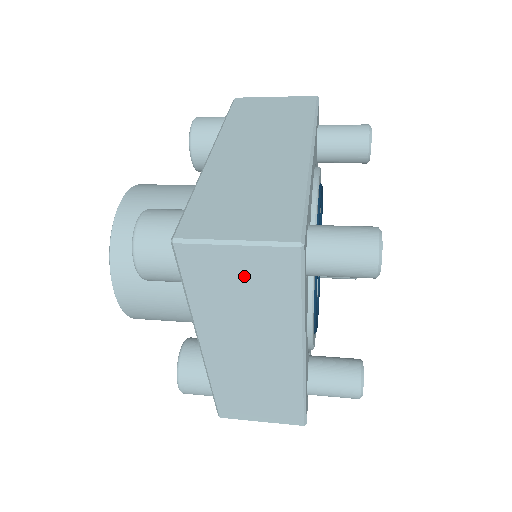
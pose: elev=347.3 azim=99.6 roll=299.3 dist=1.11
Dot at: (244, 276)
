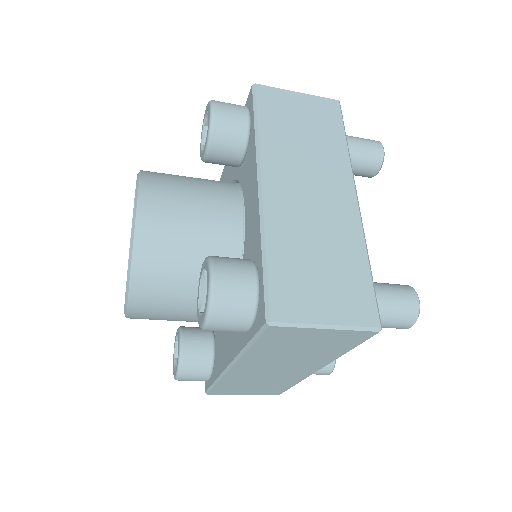
Dot at: (304, 114)
